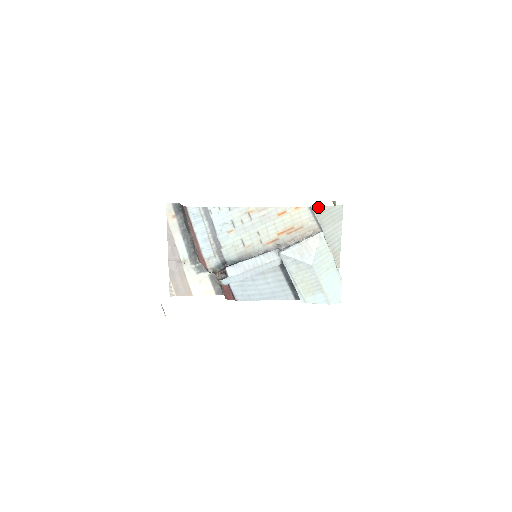
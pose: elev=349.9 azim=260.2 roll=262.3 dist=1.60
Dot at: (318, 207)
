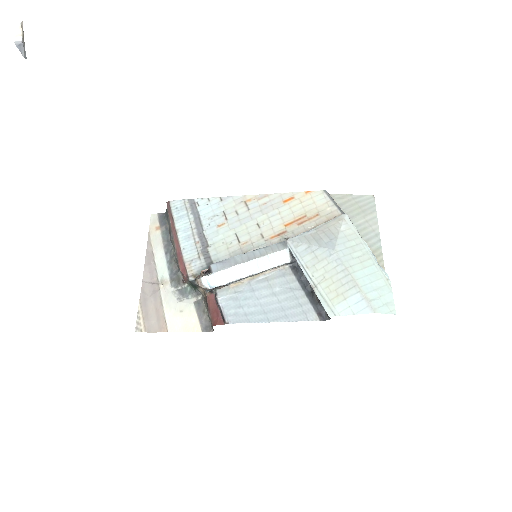
Dot at: (338, 195)
